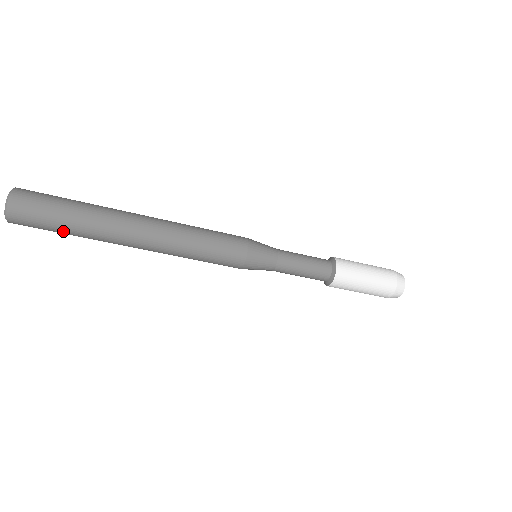
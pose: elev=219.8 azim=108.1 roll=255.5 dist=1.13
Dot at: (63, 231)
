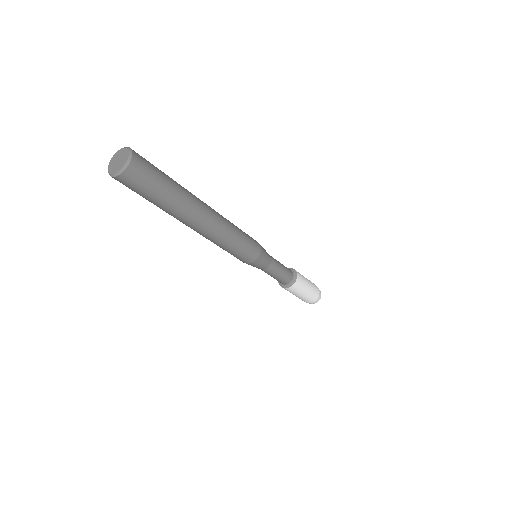
Dot at: (148, 200)
